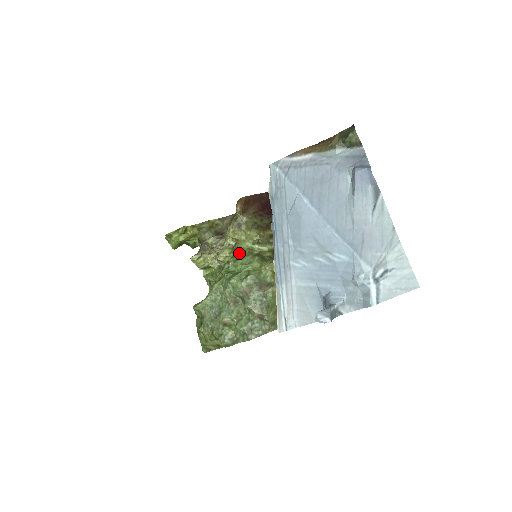
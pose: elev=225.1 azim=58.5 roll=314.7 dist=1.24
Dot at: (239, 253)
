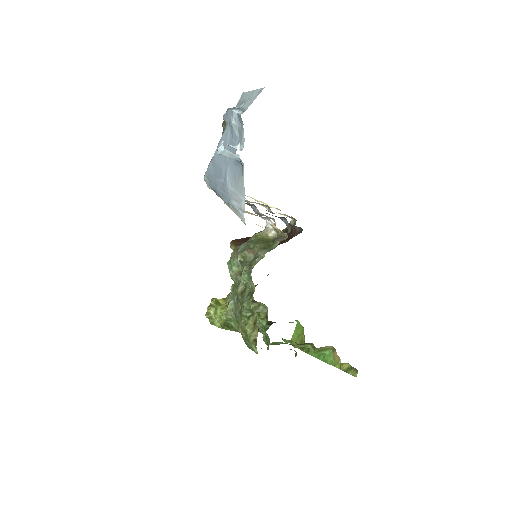
Dot at: occluded
